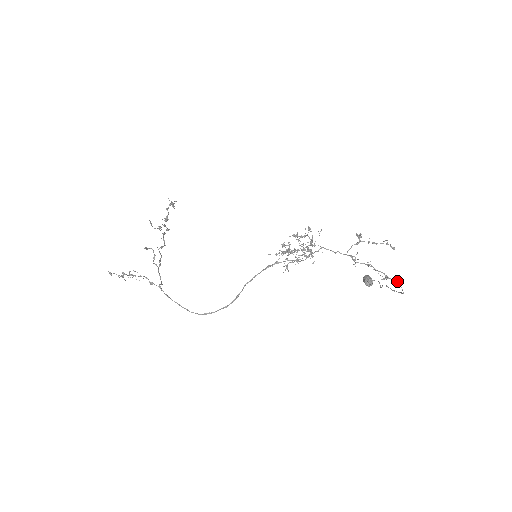
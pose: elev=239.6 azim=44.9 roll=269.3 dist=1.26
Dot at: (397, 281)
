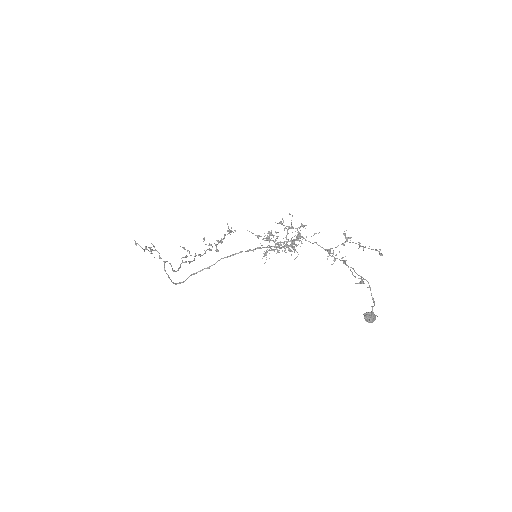
Dot at: occluded
